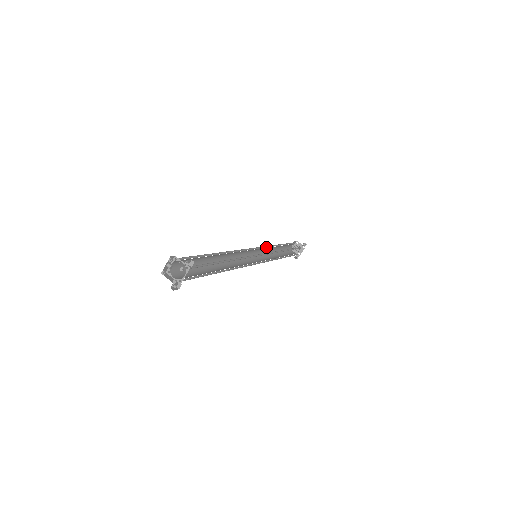
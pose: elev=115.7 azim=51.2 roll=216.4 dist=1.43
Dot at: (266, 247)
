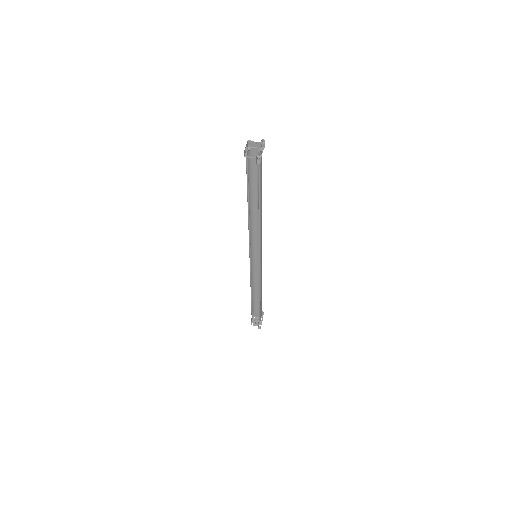
Dot at: (252, 270)
